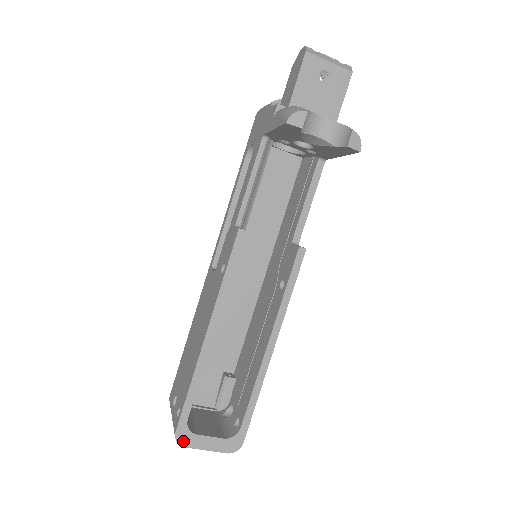
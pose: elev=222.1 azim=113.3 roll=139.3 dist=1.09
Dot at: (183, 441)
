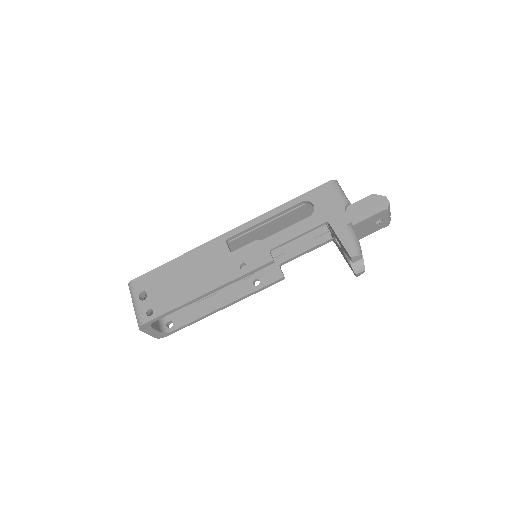
Dot at: (142, 328)
